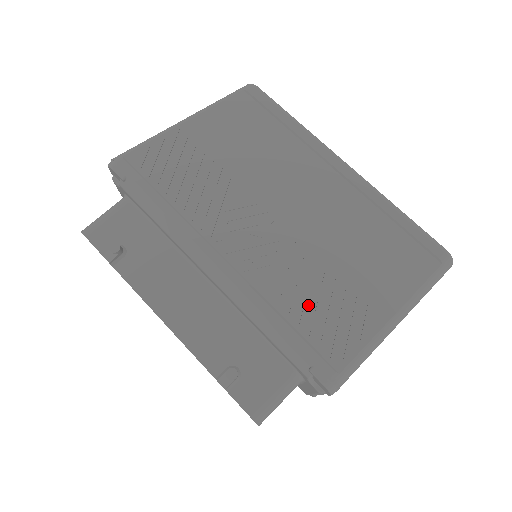
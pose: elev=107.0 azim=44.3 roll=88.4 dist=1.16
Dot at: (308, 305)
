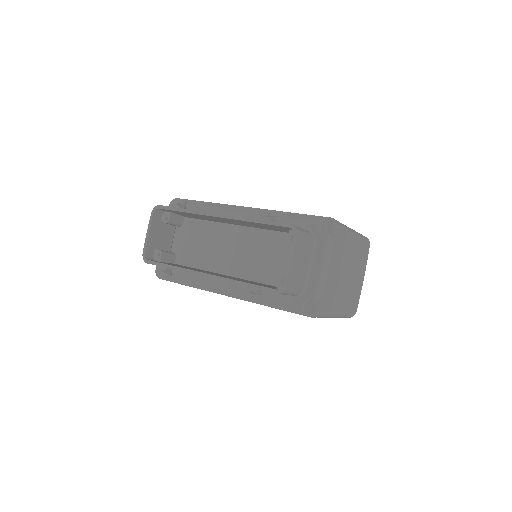
Dot at: occluded
